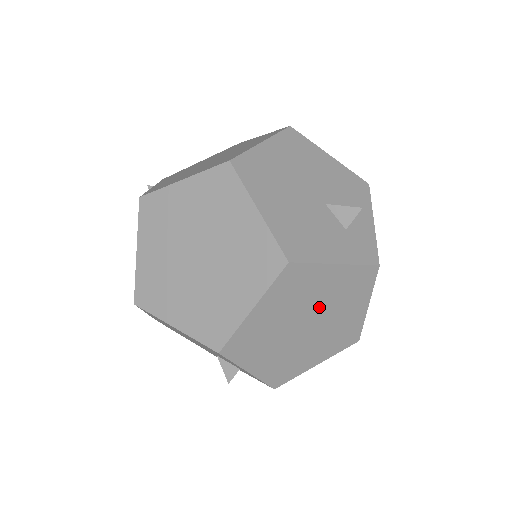
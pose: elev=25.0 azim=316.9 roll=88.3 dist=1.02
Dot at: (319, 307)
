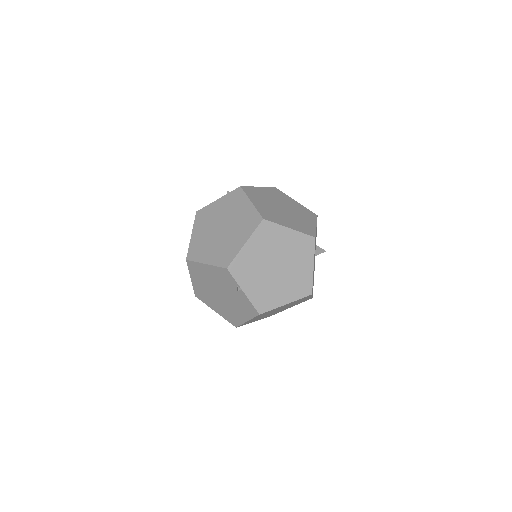
Dot at: occluded
